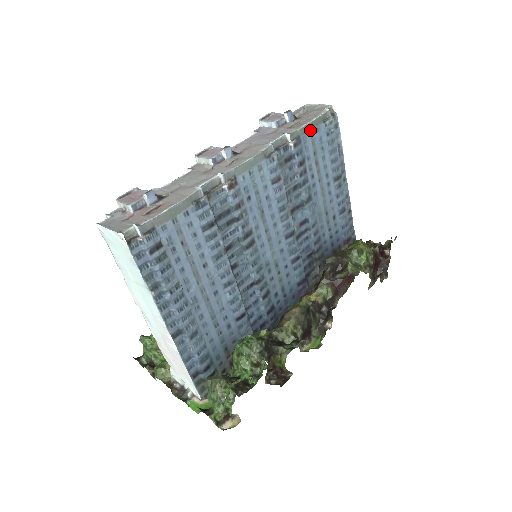
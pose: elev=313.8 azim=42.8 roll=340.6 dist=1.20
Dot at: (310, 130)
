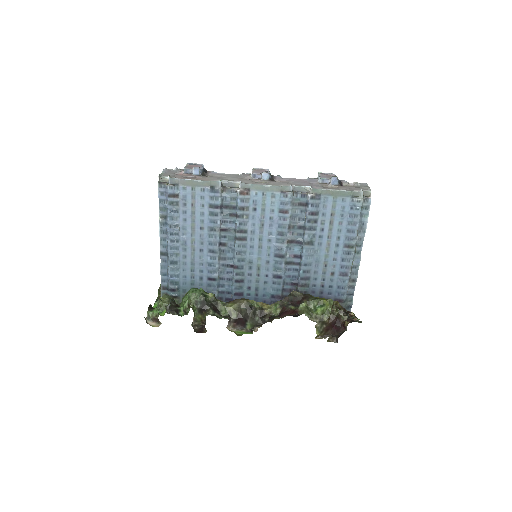
Dot at: (334, 196)
